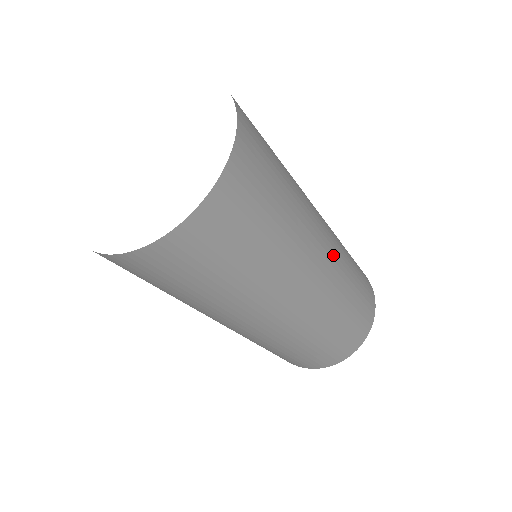
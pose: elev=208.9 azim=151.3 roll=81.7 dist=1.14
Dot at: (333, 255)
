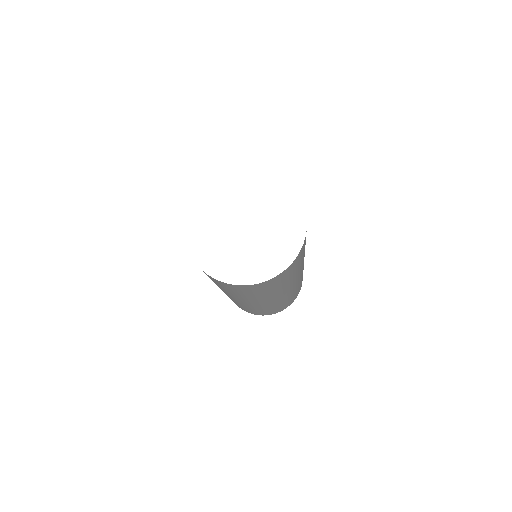
Dot at: (289, 292)
